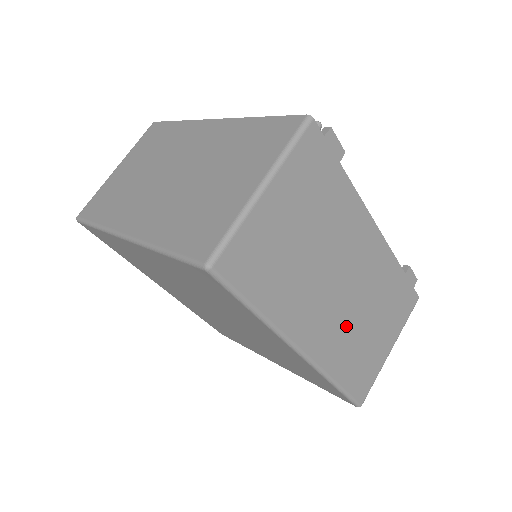
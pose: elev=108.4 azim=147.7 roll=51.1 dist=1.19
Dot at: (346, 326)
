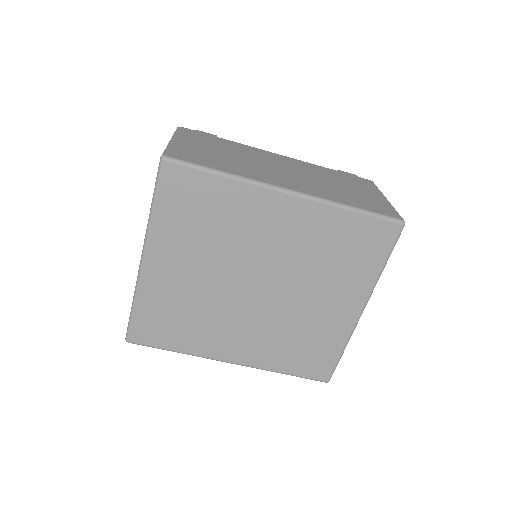
Dot at: (316, 184)
